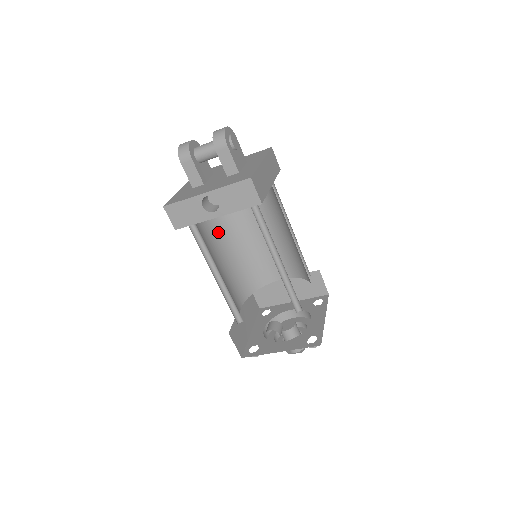
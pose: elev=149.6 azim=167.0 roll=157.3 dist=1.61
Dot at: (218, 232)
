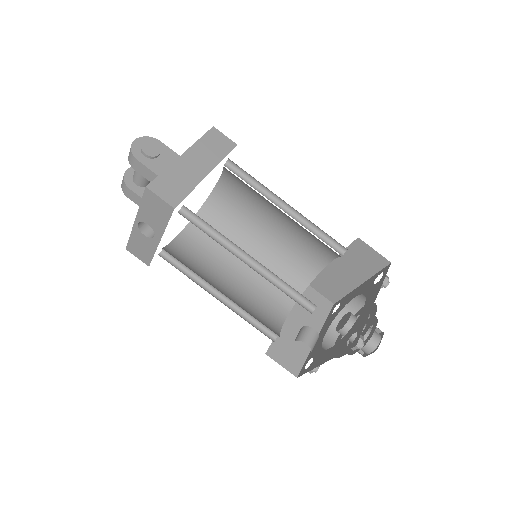
Dot at: occluded
